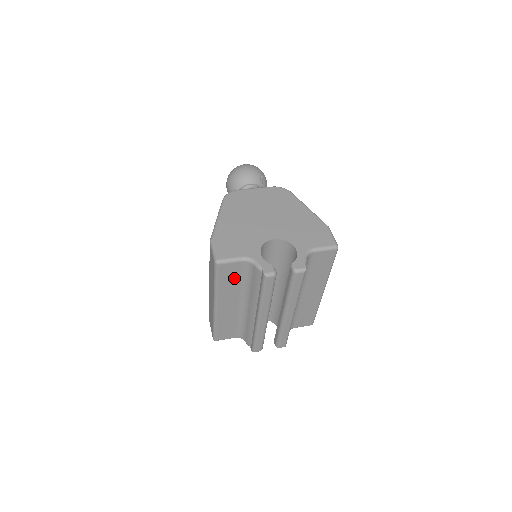
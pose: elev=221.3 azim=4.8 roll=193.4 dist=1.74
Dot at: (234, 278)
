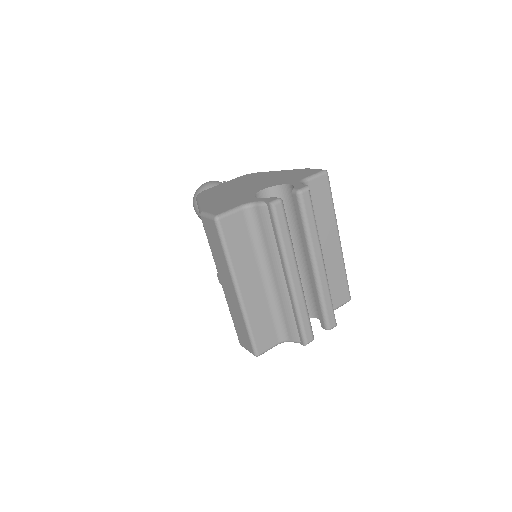
Dot at: (243, 239)
